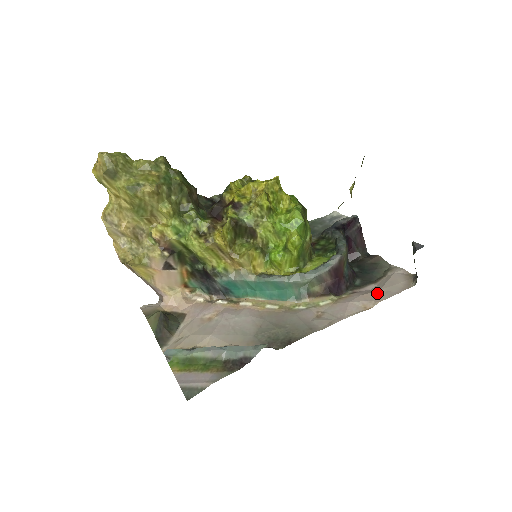
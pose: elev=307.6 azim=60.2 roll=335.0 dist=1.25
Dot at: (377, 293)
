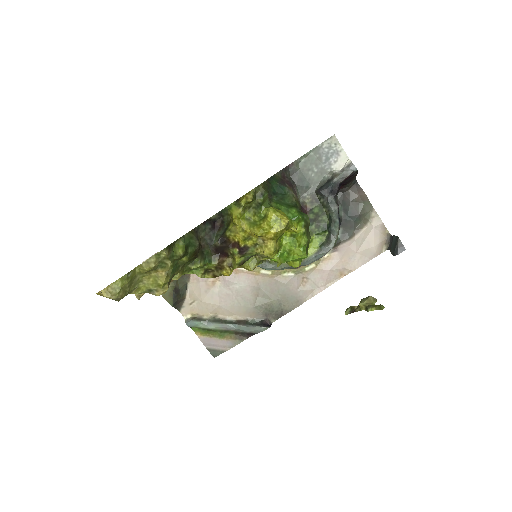
Dot at: (353, 258)
